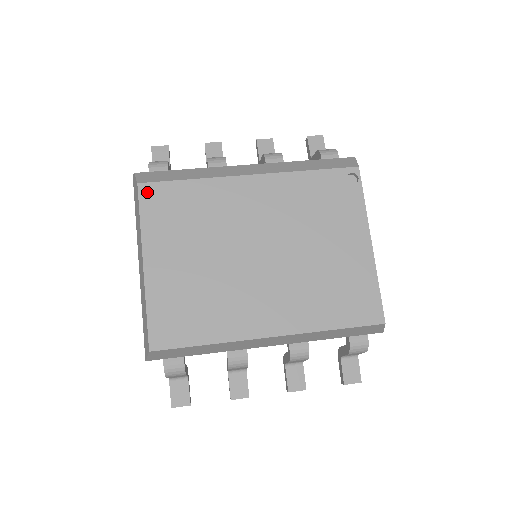
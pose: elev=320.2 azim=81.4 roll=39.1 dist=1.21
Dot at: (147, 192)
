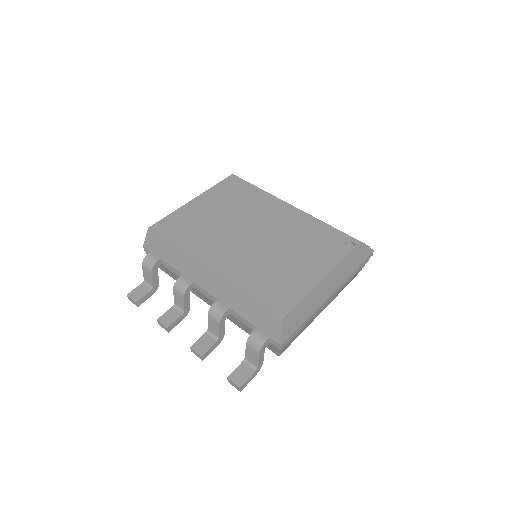
Dot at: (232, 179)
